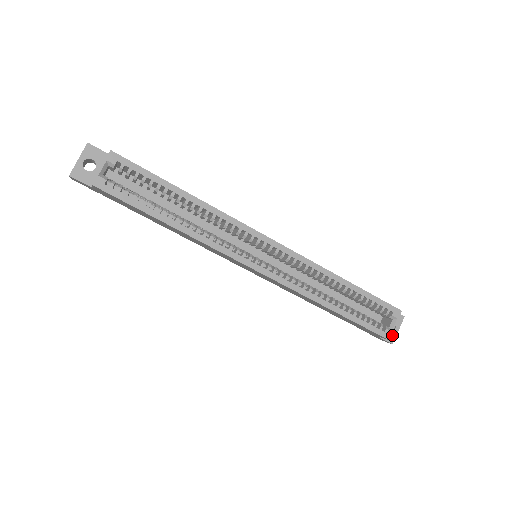
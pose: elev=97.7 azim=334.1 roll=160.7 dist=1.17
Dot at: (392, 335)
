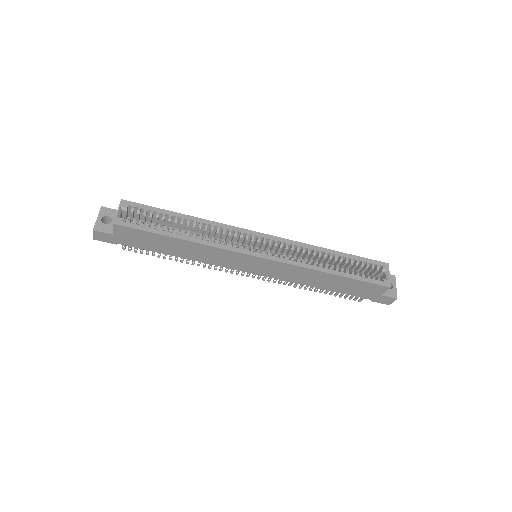
Dot at: (393, 292)
